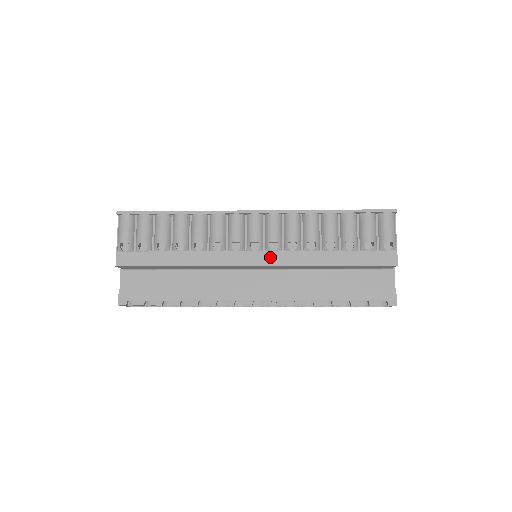
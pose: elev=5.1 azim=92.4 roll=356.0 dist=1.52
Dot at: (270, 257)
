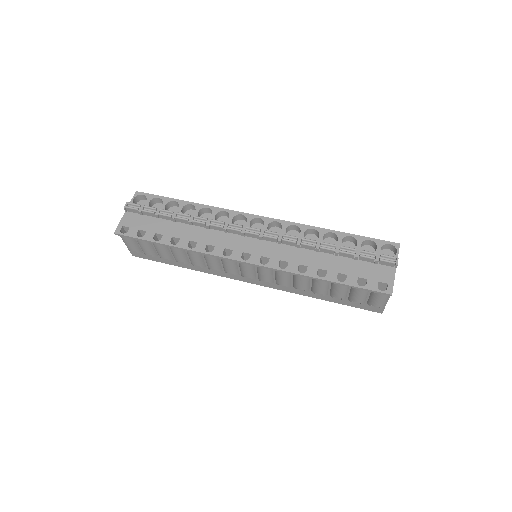
Dot at: (263, 283)
